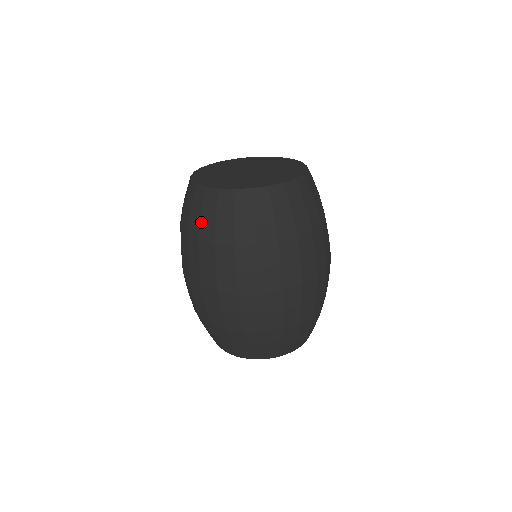
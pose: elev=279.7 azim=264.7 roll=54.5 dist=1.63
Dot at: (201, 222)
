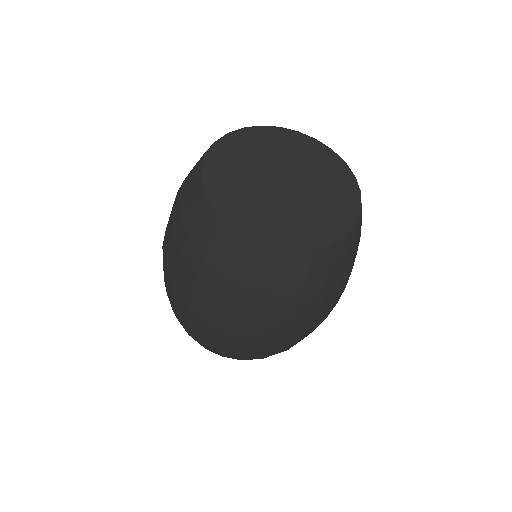
Dot at: (190, 239)
